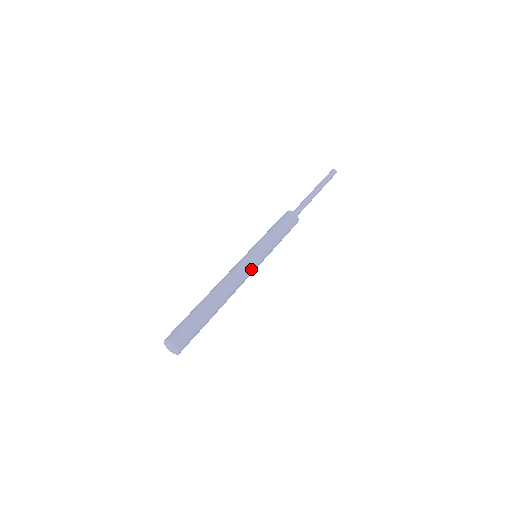
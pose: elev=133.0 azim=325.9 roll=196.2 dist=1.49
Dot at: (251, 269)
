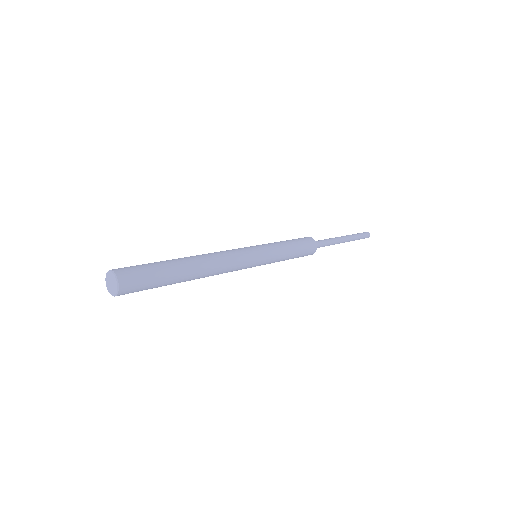
Dot at: (240, 250)
